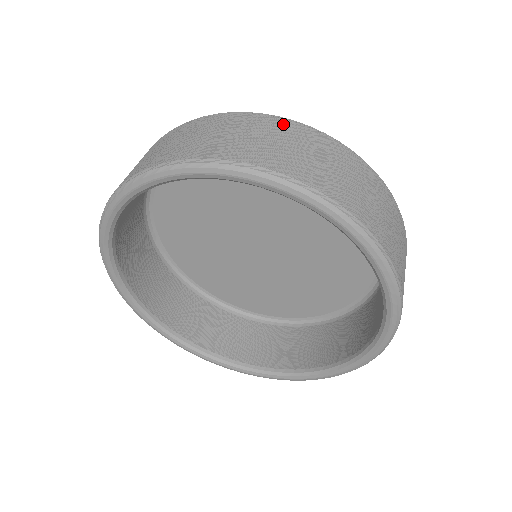
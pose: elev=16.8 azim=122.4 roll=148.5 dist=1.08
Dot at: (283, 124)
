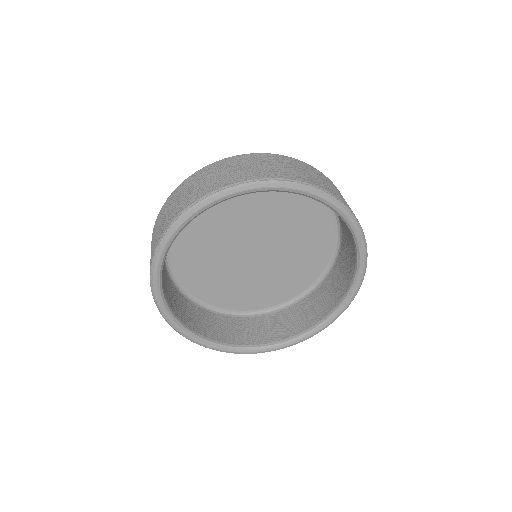
Dot at: (252, 156)
